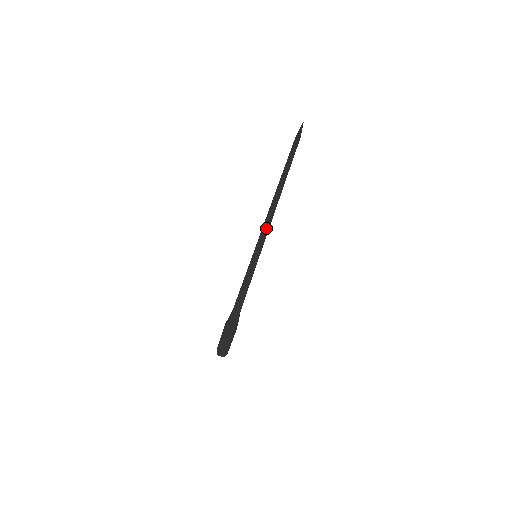
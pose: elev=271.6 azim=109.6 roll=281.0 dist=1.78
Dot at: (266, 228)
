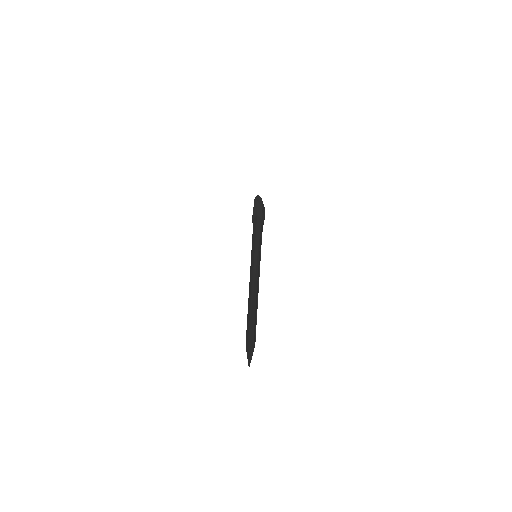
Dot at: occluded
